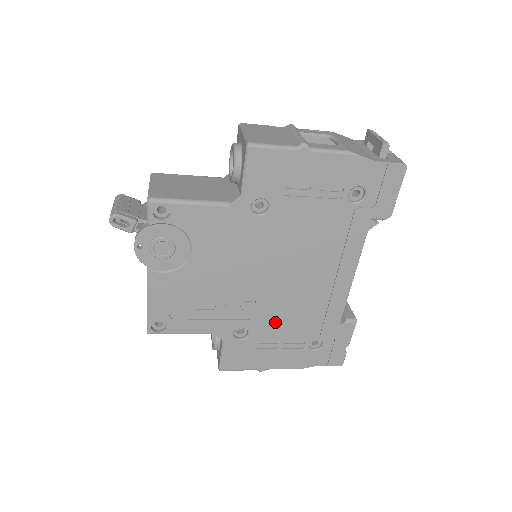
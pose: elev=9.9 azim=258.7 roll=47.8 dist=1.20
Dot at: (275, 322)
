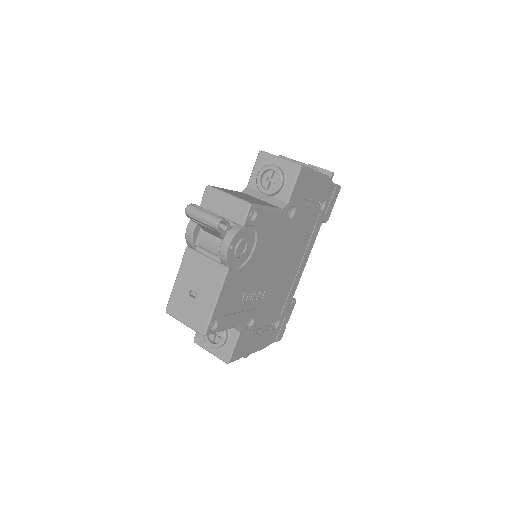
Dot at: (267, 308)
